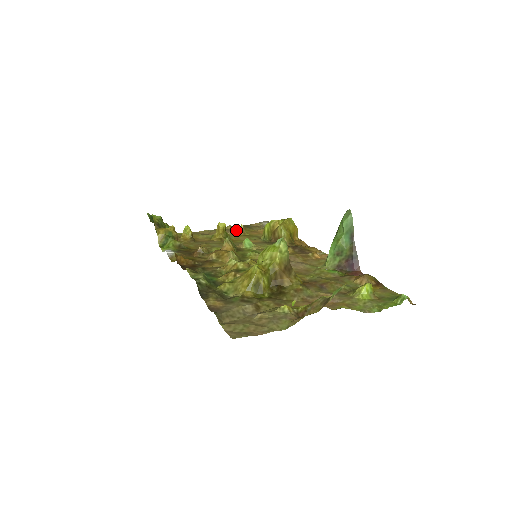
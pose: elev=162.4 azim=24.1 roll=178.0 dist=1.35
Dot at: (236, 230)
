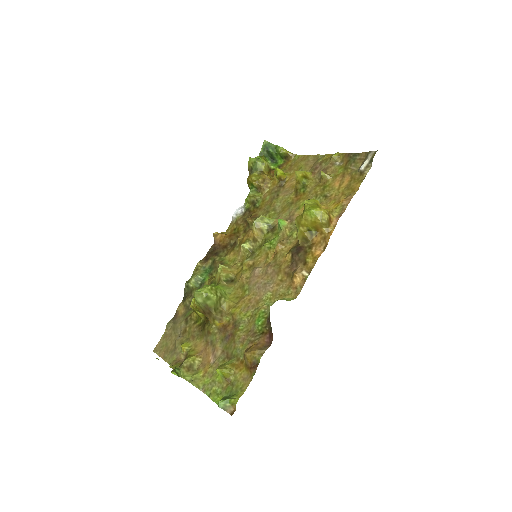
Dot at: (339, 162)
